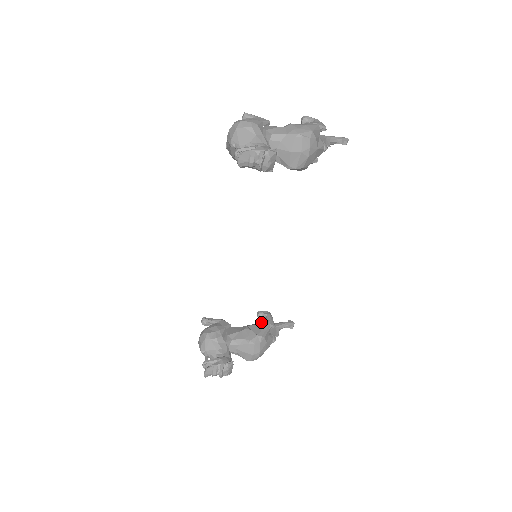
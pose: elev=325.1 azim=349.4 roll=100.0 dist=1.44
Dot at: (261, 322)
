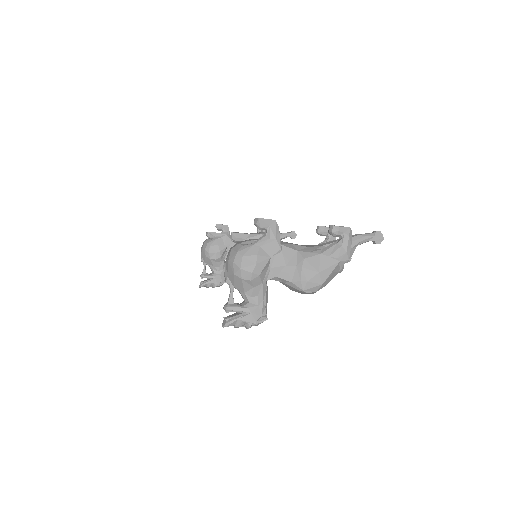
Dot at: occluded
